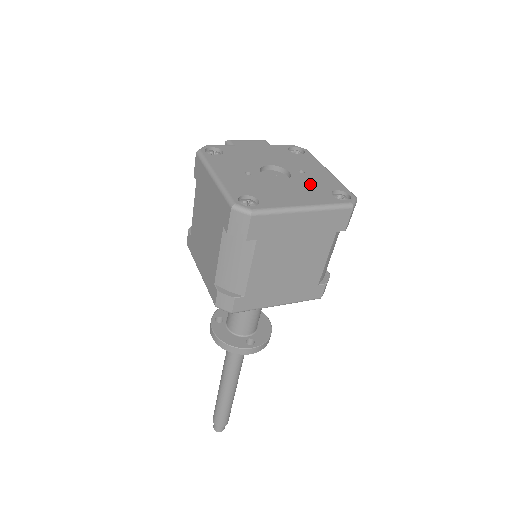
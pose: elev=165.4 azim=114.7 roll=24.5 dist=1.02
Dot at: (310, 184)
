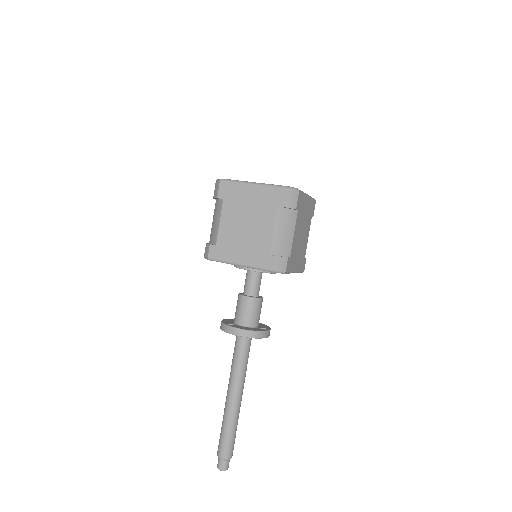
Dot at: occluded
